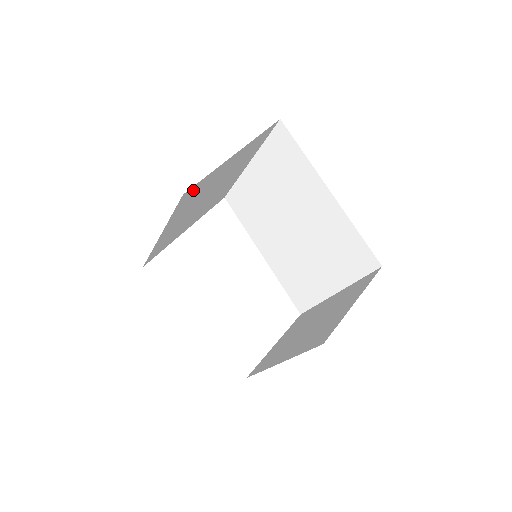
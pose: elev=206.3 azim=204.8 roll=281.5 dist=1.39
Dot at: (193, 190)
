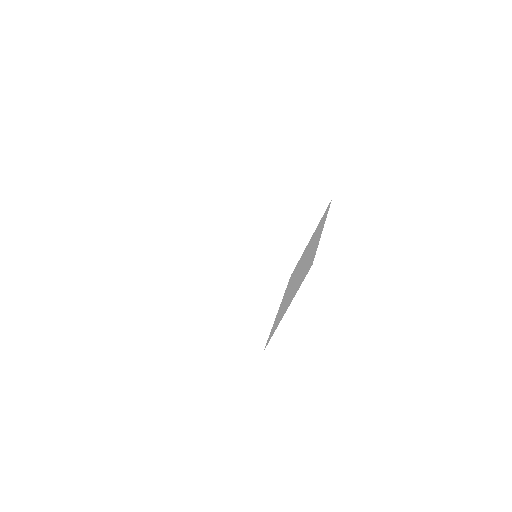
Dot at: (243, 177)
